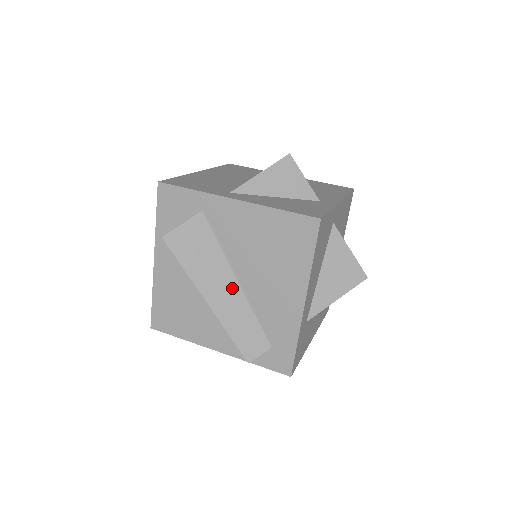
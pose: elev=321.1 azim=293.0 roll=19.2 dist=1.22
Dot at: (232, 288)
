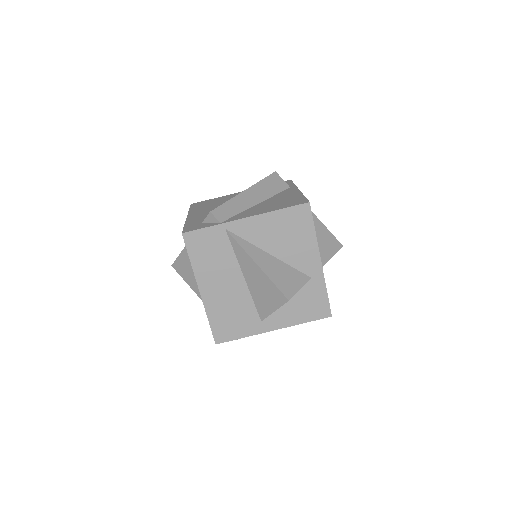
Dot at: occluded
